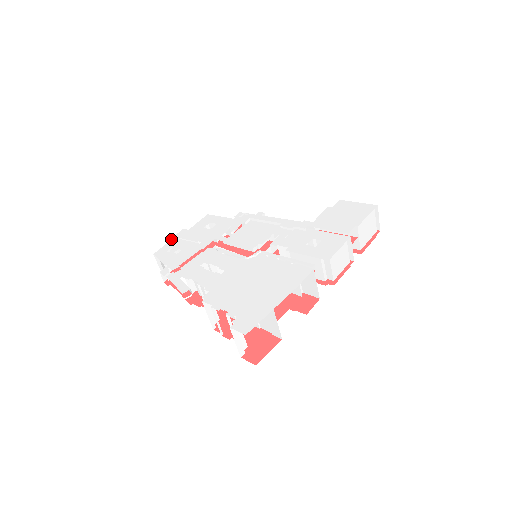
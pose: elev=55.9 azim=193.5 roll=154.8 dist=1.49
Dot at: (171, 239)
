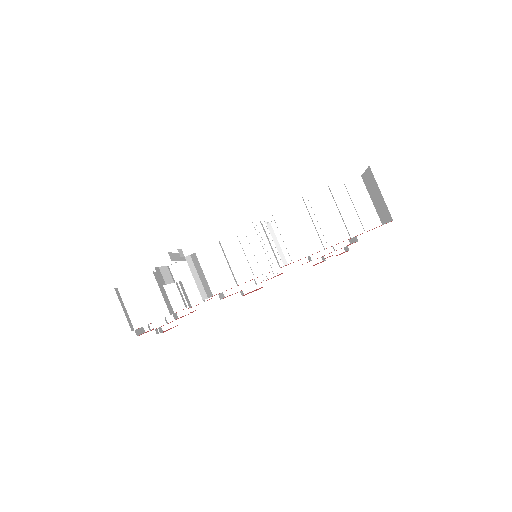
Dot at: occluded
